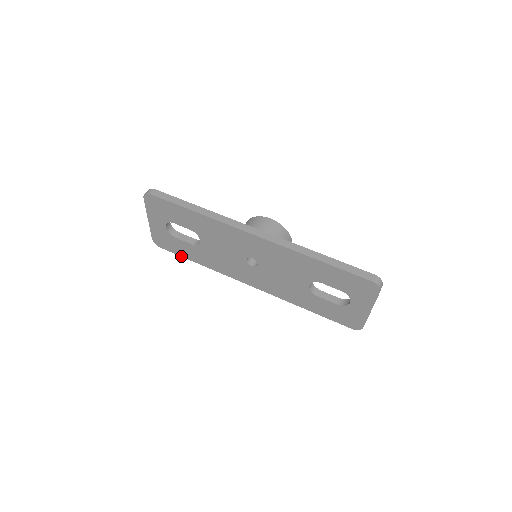
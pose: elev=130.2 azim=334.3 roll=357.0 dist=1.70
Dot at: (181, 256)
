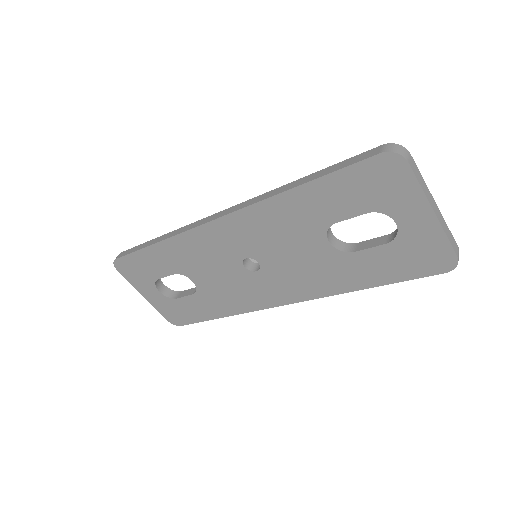
Dot at: (202, 321)
